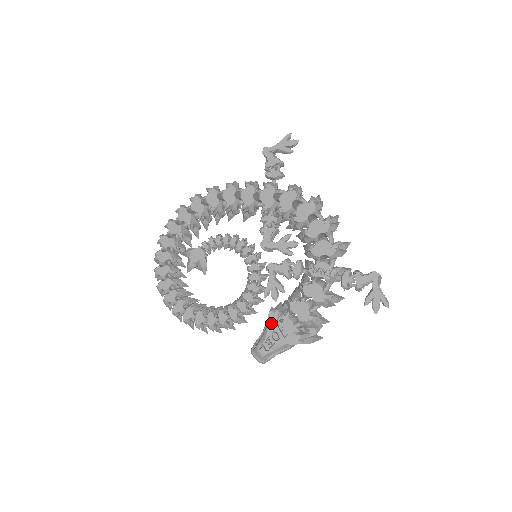
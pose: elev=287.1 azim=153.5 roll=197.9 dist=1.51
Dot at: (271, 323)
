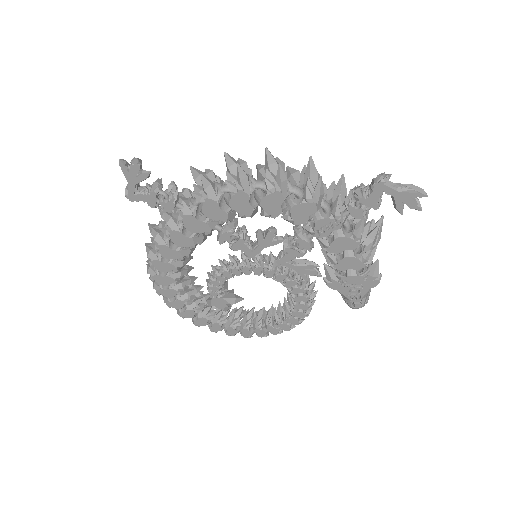
Dot at: (339, 289)
